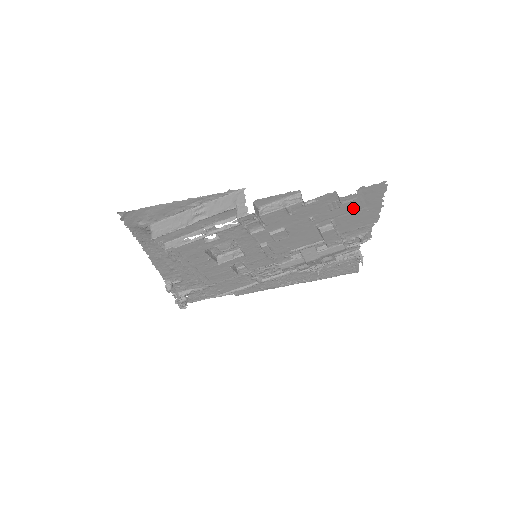
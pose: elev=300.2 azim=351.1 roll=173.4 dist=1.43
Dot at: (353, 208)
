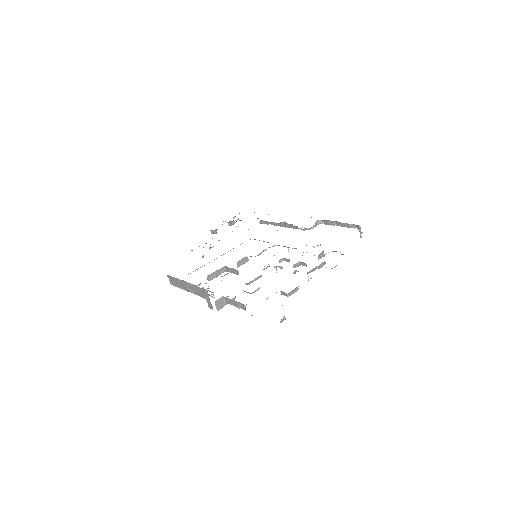
Dot at: occluded
